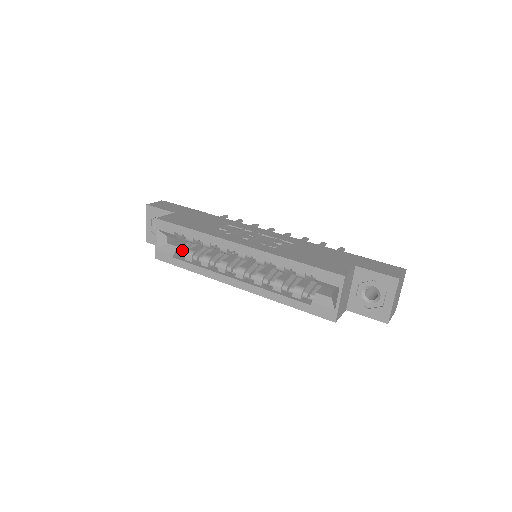
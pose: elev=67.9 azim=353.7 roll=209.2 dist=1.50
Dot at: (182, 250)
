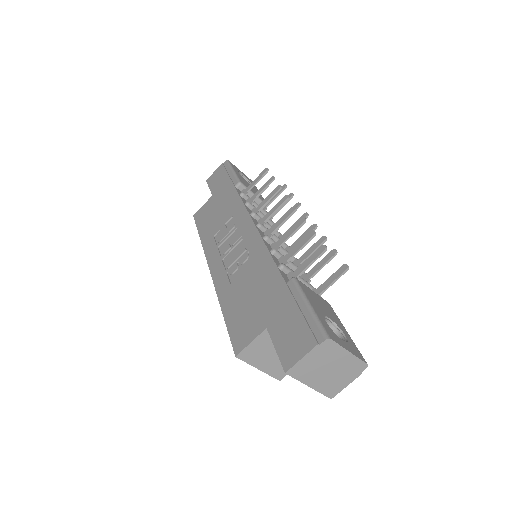
Dot at: occluded
